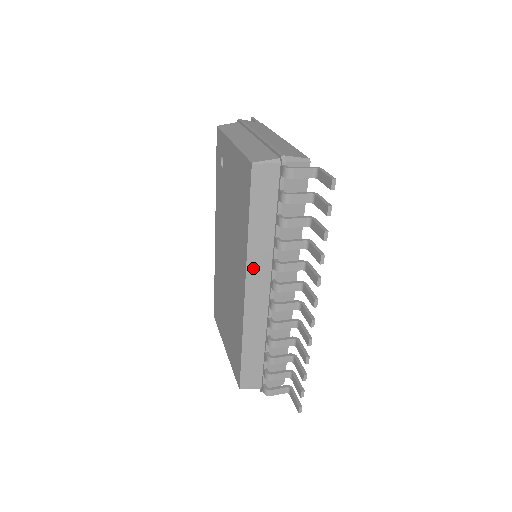
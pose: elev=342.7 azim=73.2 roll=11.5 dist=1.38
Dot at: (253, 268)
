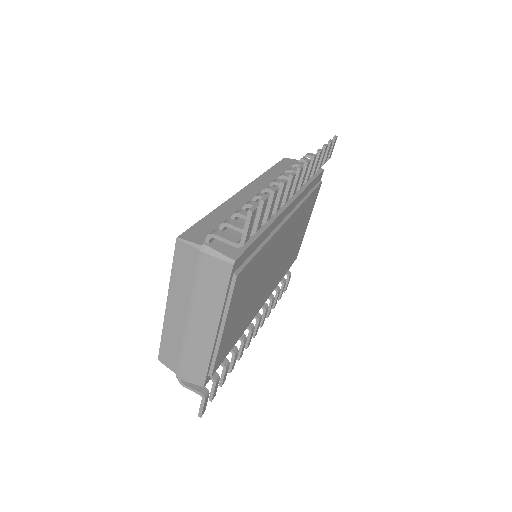
Dot at: occluded
